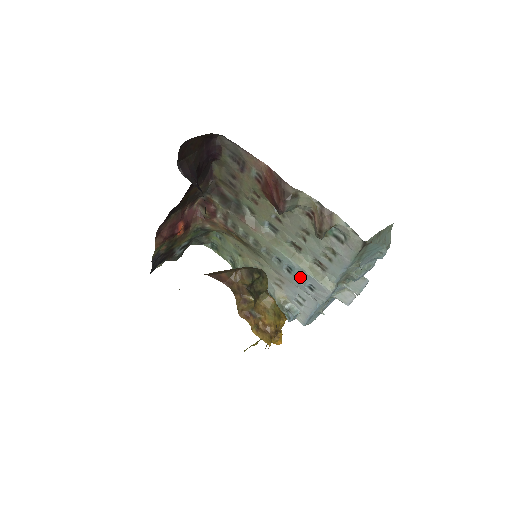
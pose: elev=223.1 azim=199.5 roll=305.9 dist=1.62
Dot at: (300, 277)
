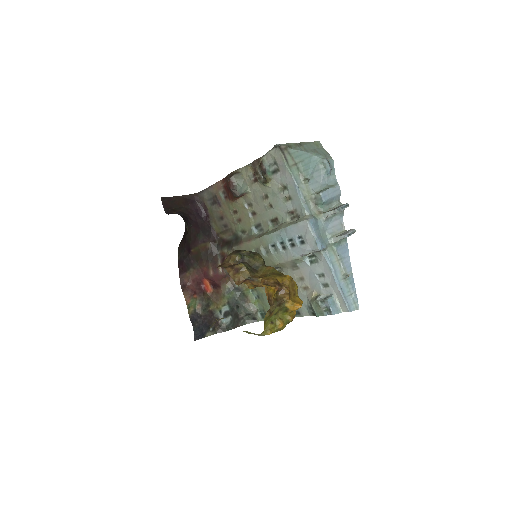
Dot at: (291, 242)
